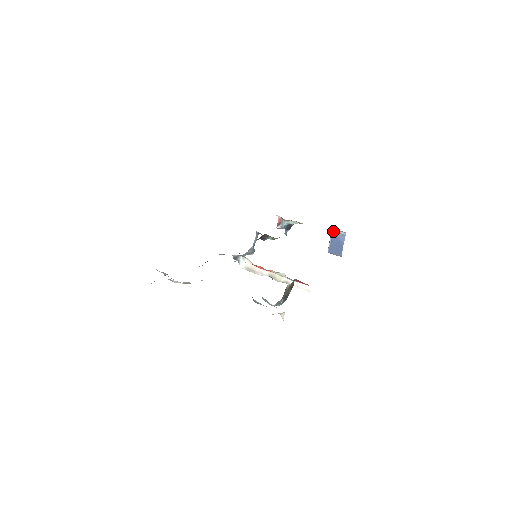
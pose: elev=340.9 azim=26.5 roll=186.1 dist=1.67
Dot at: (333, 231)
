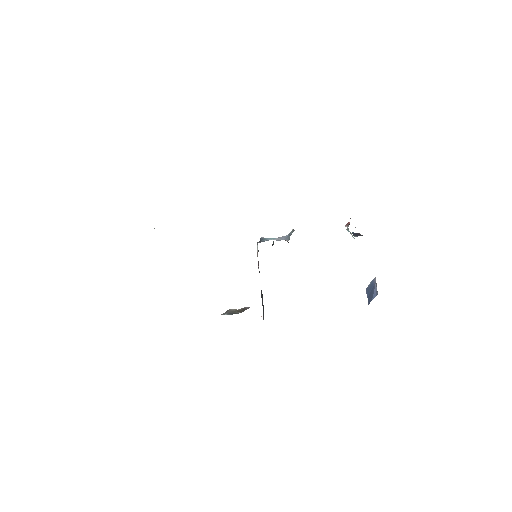
Dot at: (375, 278)
